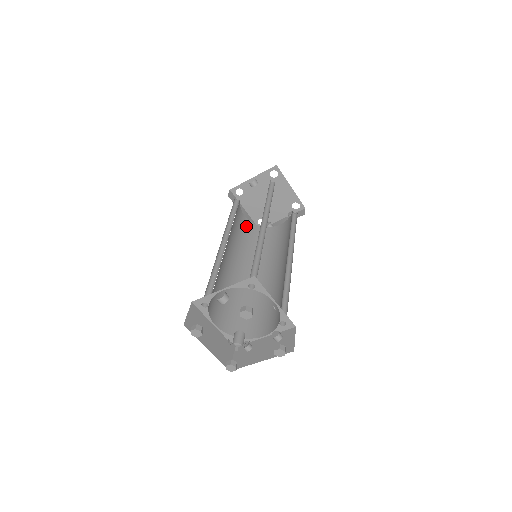
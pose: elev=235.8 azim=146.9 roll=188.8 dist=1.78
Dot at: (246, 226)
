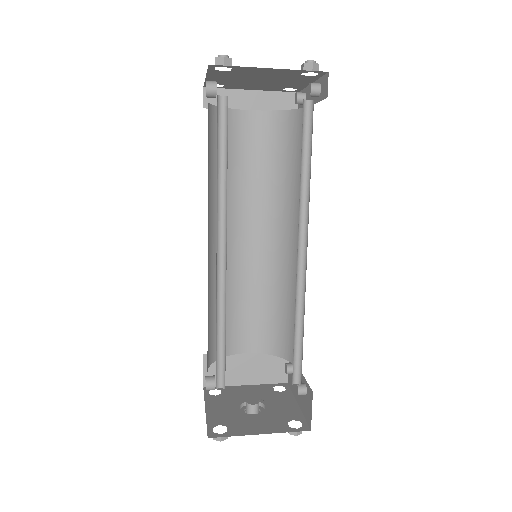
Dot at: (260, 132)
